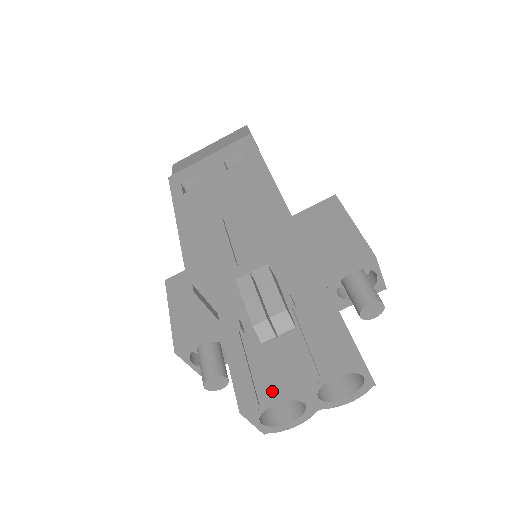
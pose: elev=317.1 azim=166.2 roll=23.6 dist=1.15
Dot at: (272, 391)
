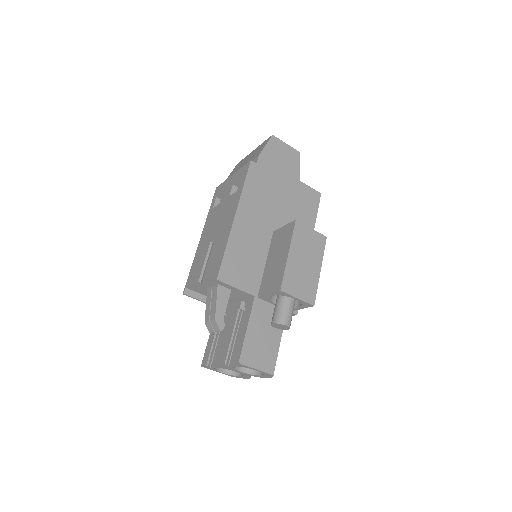
Dot at: occluded
